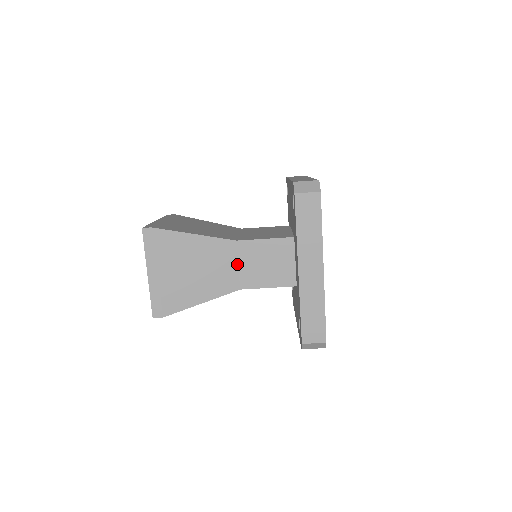
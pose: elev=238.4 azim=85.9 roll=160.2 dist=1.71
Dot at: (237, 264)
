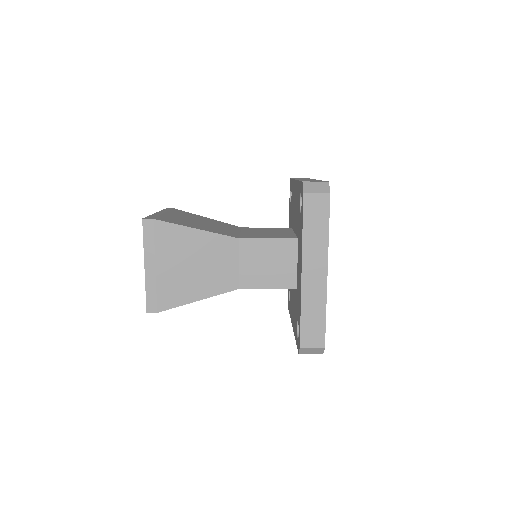
Dot at: (237, 262)
